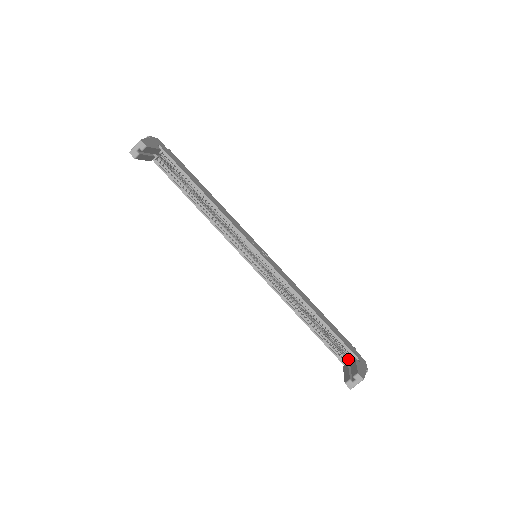
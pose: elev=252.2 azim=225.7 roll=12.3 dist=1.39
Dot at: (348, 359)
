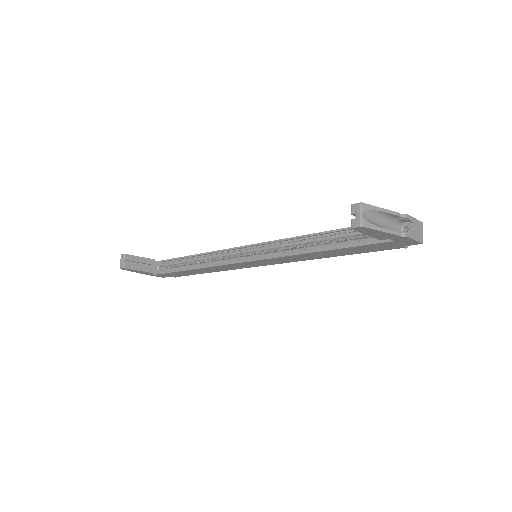
Dot at: occluded
